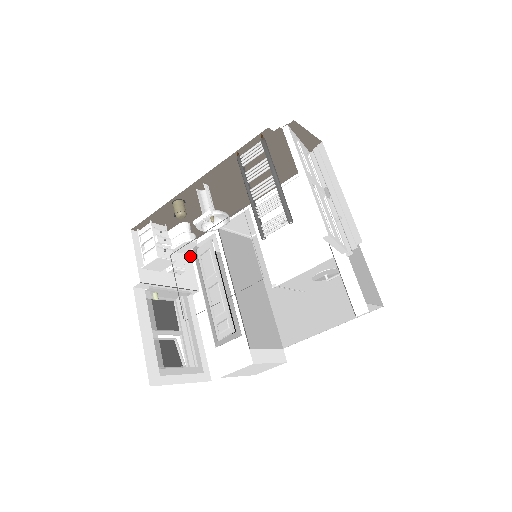
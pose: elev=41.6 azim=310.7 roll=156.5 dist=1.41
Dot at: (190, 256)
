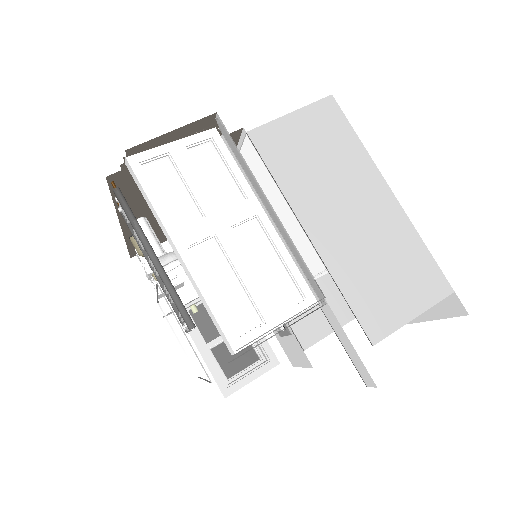
Dot at: occluded
